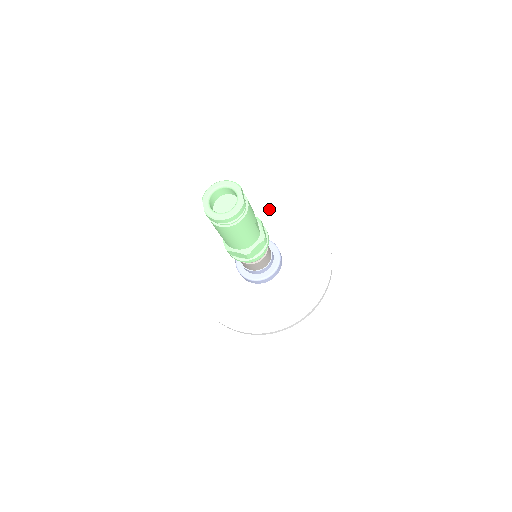
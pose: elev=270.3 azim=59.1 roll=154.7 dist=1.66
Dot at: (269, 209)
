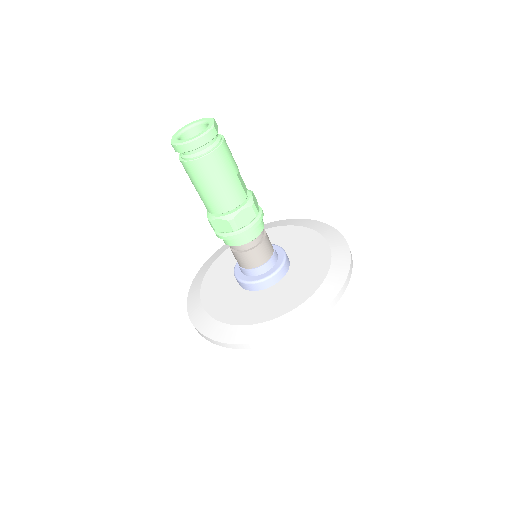
Dot at: (282, 224)
